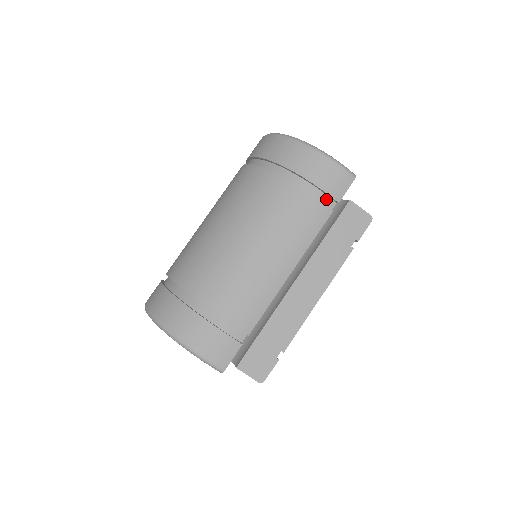
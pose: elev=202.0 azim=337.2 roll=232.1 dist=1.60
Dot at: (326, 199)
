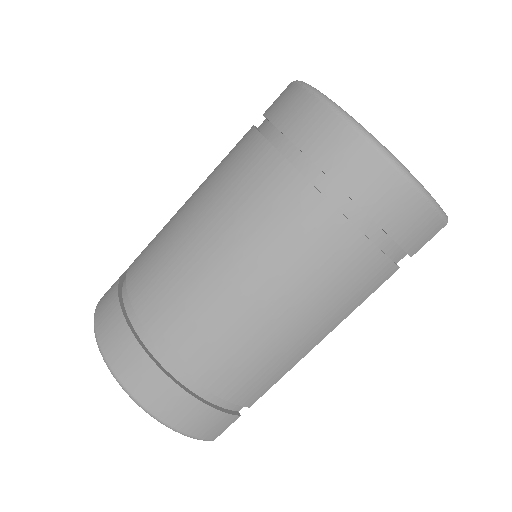
Dot at: (396, 251)
